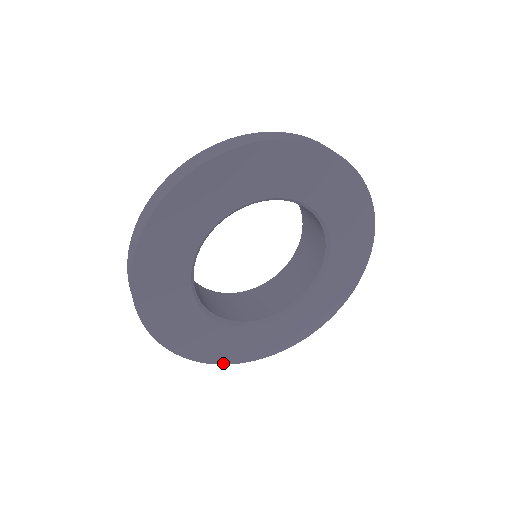
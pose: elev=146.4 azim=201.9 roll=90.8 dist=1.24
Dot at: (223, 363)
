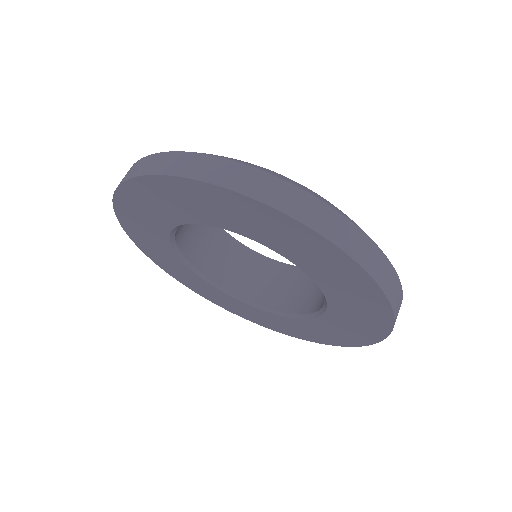
Dot at: (283, 333)
